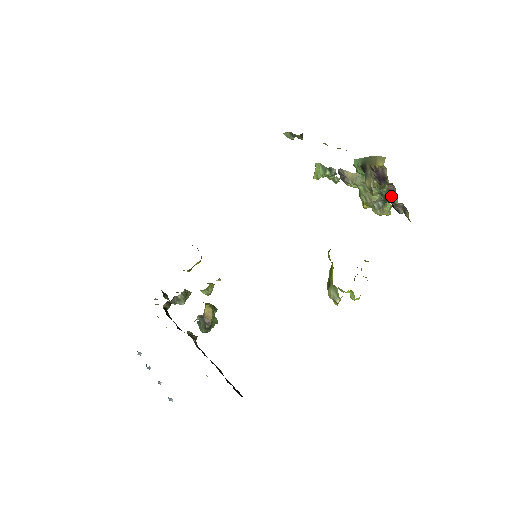
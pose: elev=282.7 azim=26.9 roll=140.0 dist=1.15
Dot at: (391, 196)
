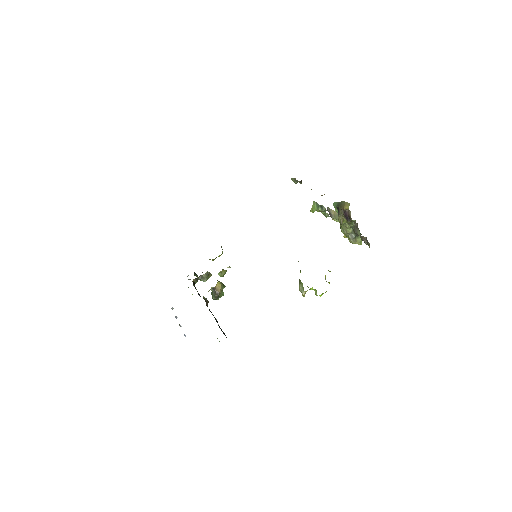
Dot at: (356, 230)
